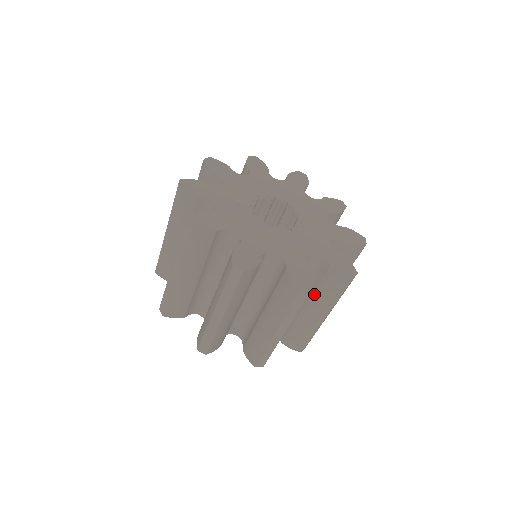
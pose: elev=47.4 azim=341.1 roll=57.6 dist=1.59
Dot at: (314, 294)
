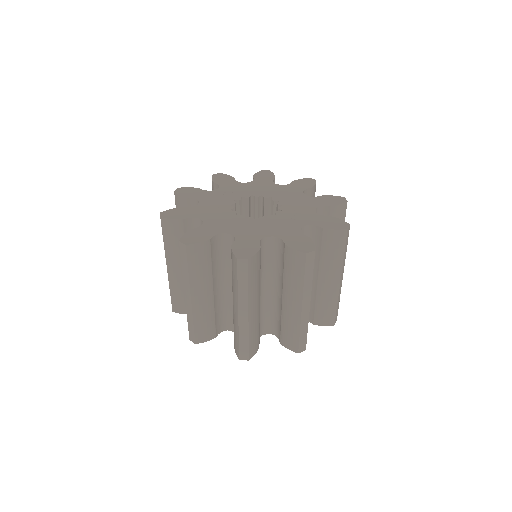
Dot at: occluded
